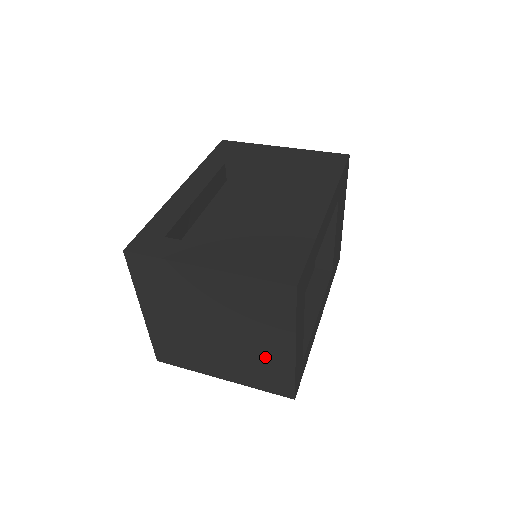
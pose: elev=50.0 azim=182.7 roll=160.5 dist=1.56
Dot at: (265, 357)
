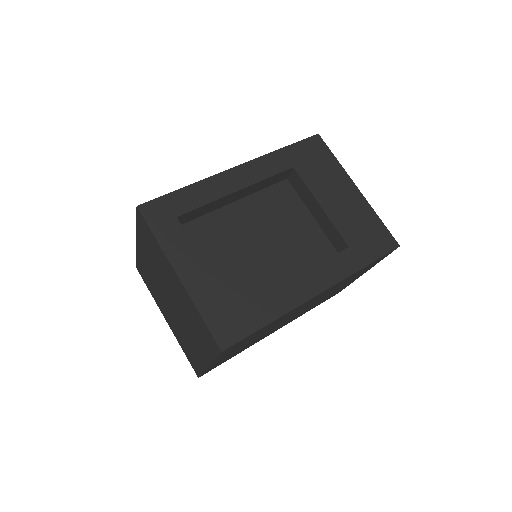
Dot at: (186, 305)
